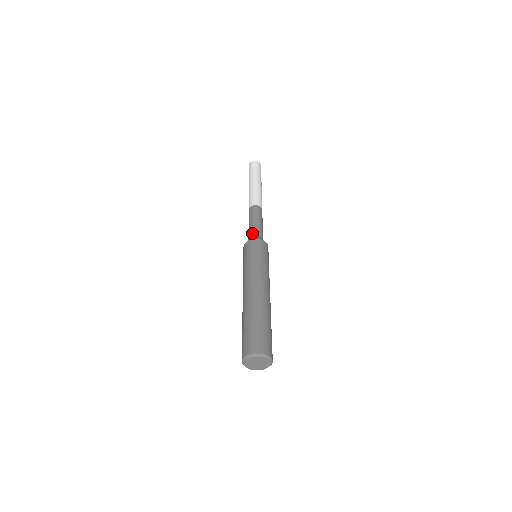
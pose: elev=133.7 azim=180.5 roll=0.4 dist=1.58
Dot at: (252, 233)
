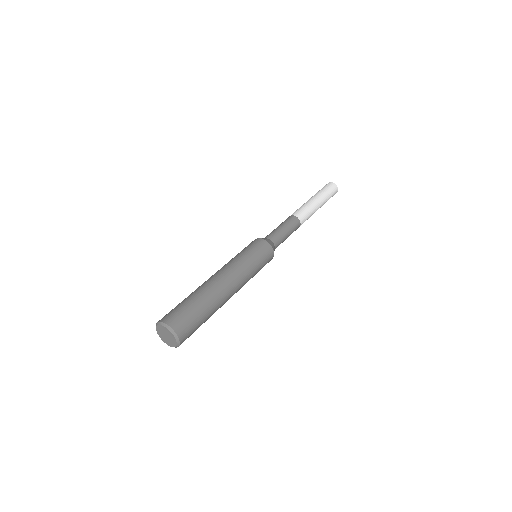
Dot at: (266, 236)
